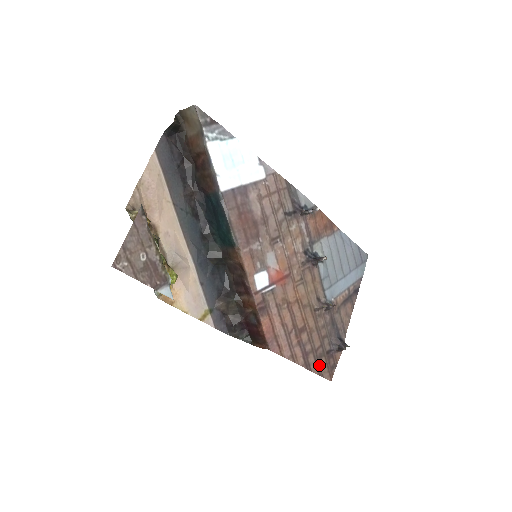
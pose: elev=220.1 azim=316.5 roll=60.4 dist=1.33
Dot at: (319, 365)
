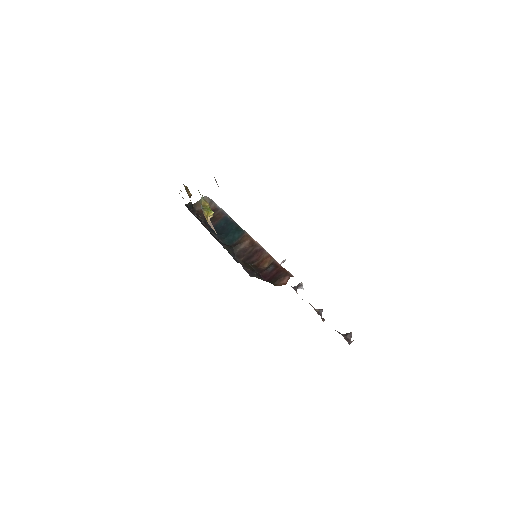
Dot at: occluded
